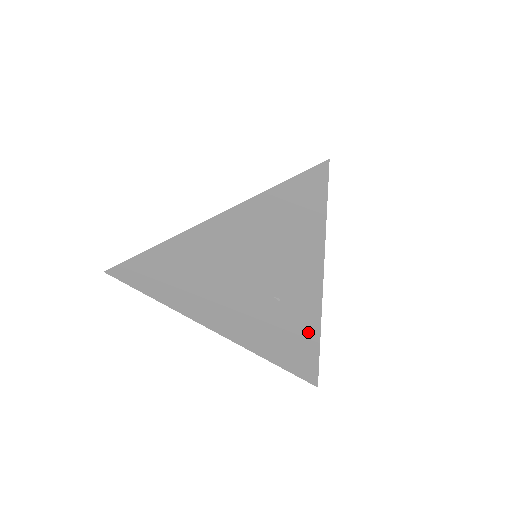
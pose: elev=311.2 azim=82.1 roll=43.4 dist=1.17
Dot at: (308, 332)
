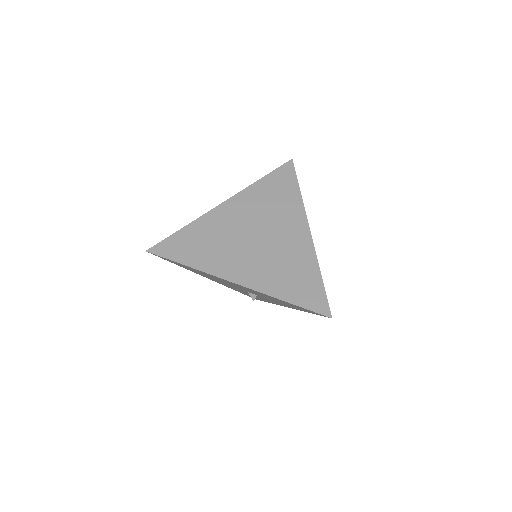
Dot at: (309, 264)
